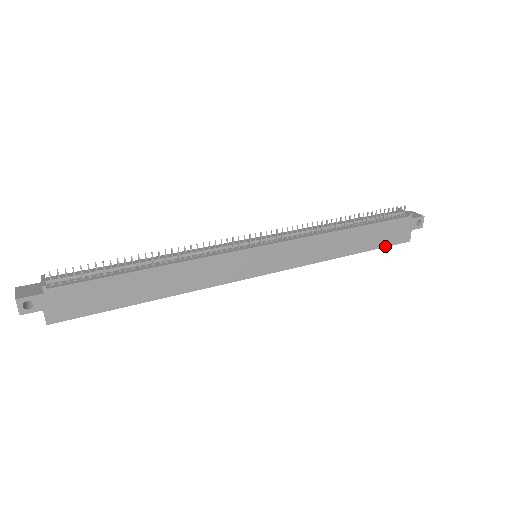
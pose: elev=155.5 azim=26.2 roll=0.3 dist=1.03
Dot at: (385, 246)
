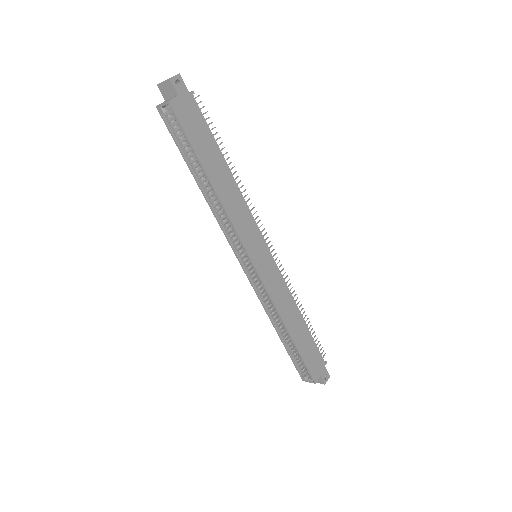
Dot at: (305, 363)
